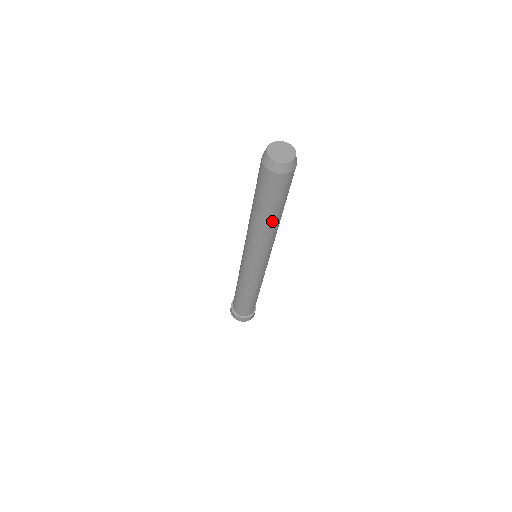
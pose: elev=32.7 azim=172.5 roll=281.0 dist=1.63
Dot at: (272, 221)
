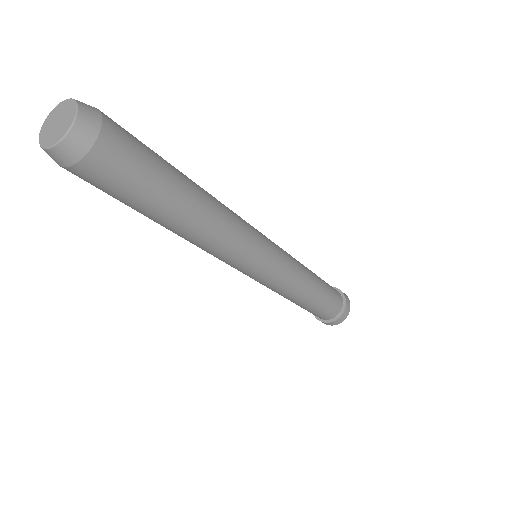
Dot at: (196, 204)
